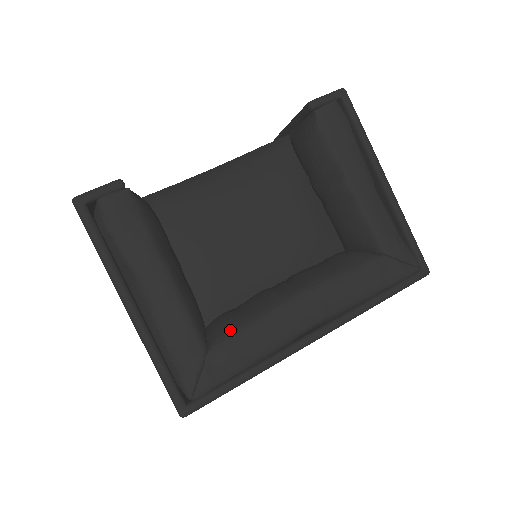
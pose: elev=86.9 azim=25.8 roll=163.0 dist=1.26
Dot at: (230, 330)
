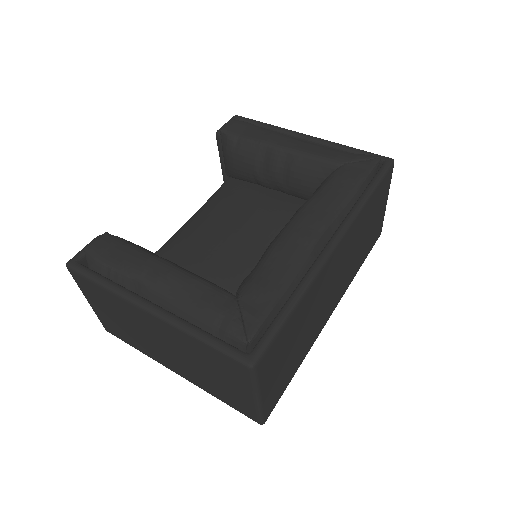
Dot at: (249, 276)
